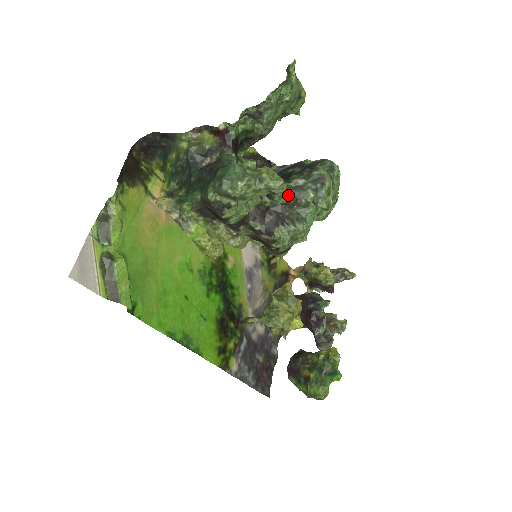
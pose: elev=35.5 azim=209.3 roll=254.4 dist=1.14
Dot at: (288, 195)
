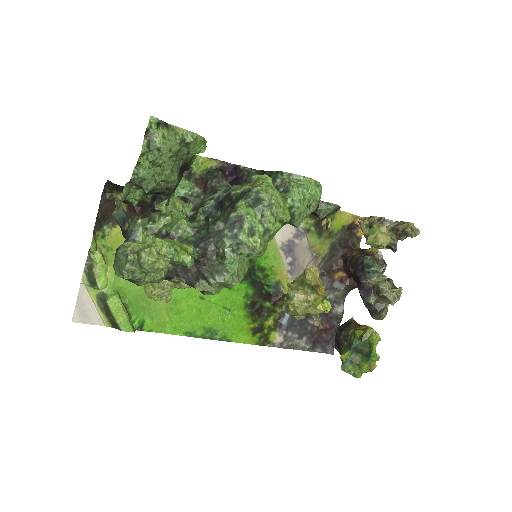
Dot at: (187, 261)
